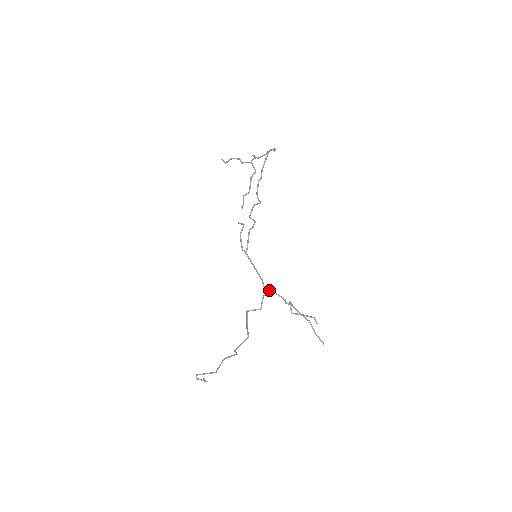
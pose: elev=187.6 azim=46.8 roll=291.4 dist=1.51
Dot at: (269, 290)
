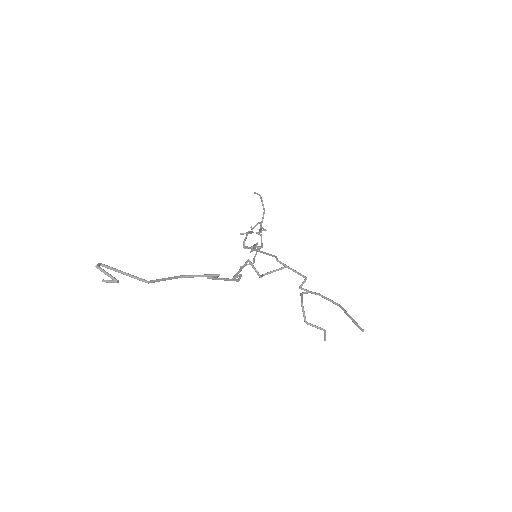
Dot at: occluded
